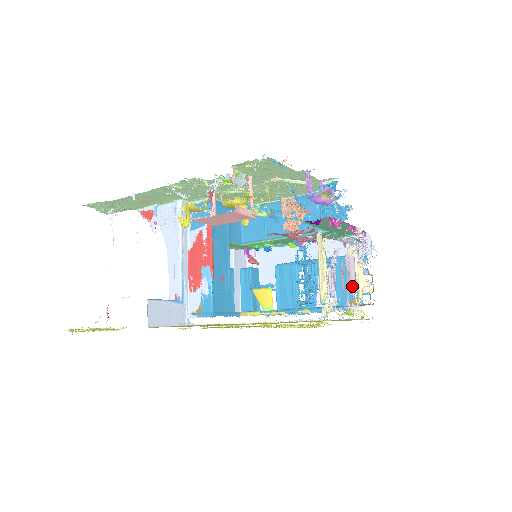
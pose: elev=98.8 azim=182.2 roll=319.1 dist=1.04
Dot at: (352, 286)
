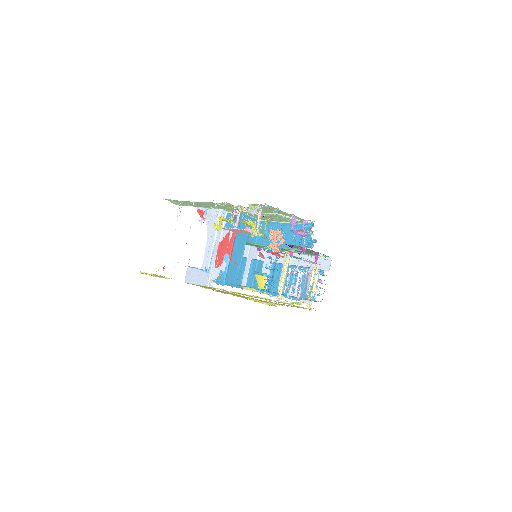
Dot at: (307, 288)
